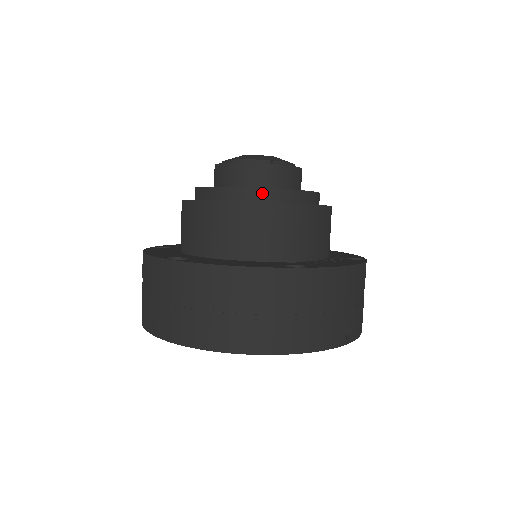
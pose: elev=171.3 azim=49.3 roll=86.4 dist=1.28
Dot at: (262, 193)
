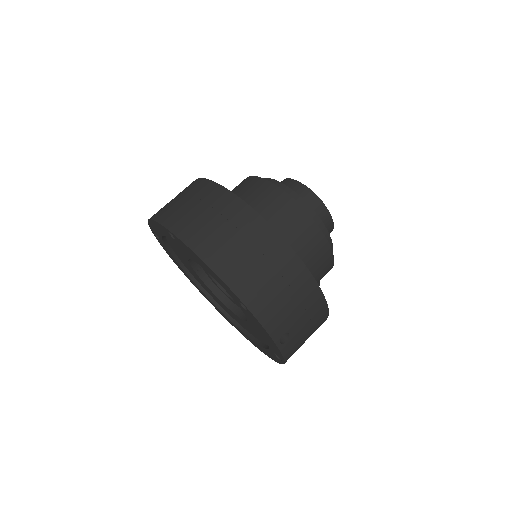
Dot at: (306, 207)
